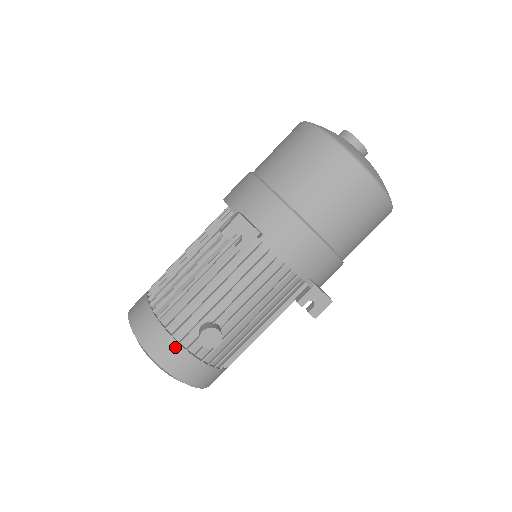
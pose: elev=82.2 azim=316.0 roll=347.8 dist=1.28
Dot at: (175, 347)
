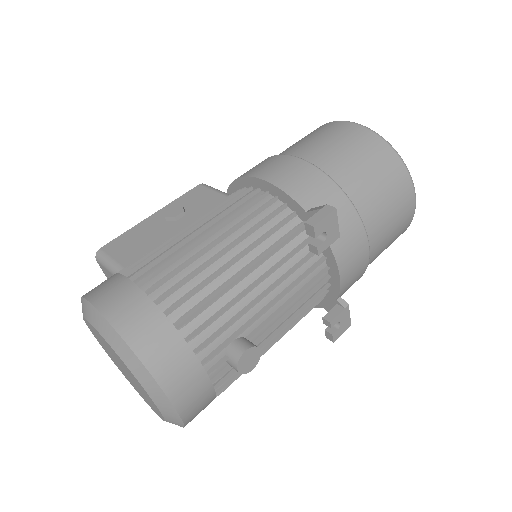
Dot at: (196, 370)
